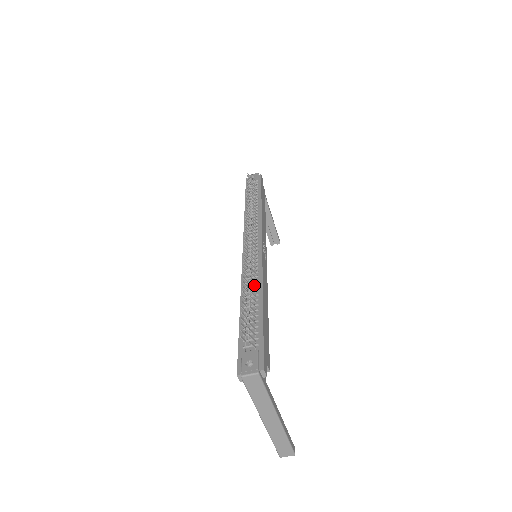
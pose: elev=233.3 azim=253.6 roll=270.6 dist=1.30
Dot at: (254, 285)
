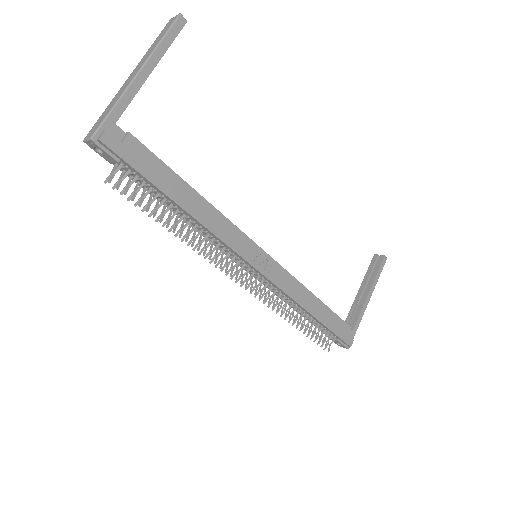
Dot at: (295, 309)
